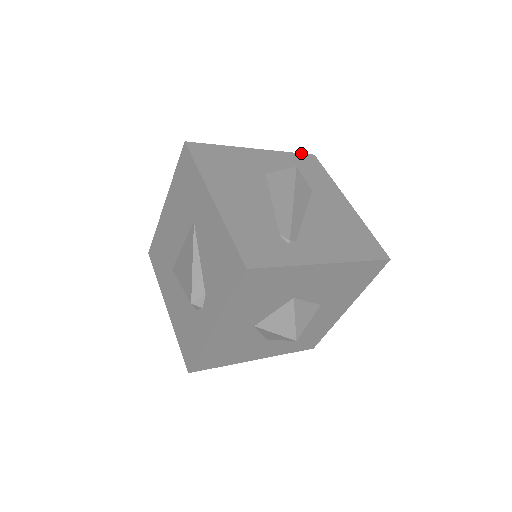
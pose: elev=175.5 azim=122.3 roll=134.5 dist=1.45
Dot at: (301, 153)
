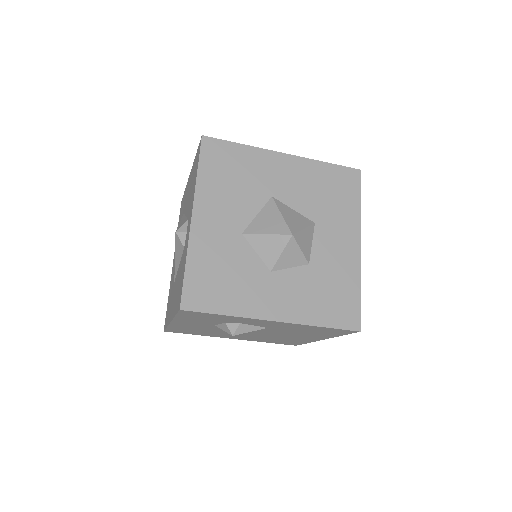
Dot at: occluded
